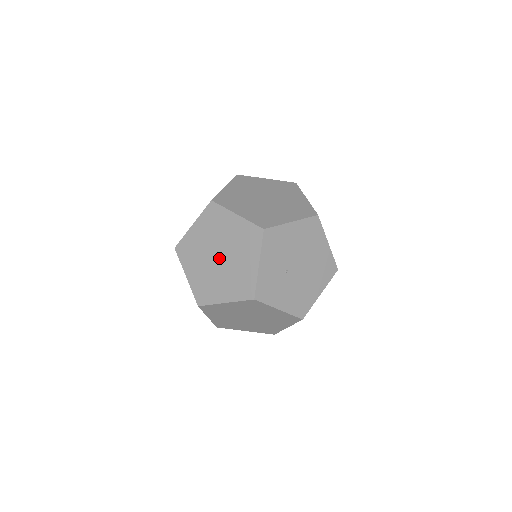
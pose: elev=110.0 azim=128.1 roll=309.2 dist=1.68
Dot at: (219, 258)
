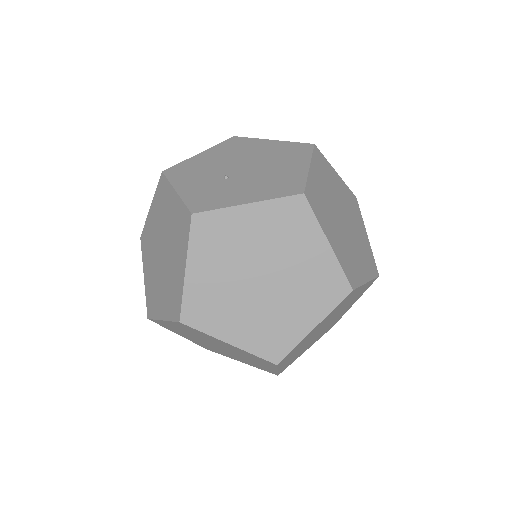
Dot at: (162, 253)
